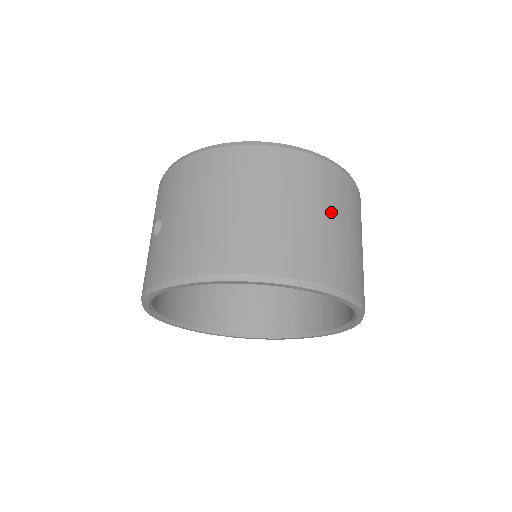
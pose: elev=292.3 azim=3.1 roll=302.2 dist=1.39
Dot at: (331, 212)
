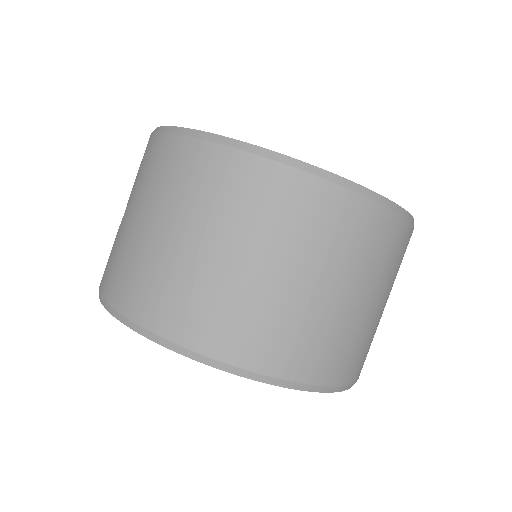
Dot at: (317, 270)
